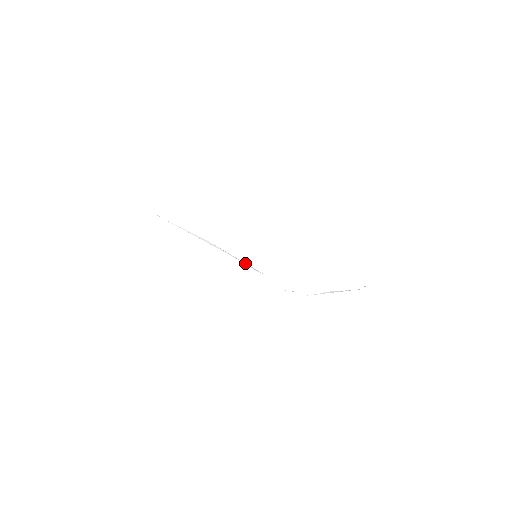
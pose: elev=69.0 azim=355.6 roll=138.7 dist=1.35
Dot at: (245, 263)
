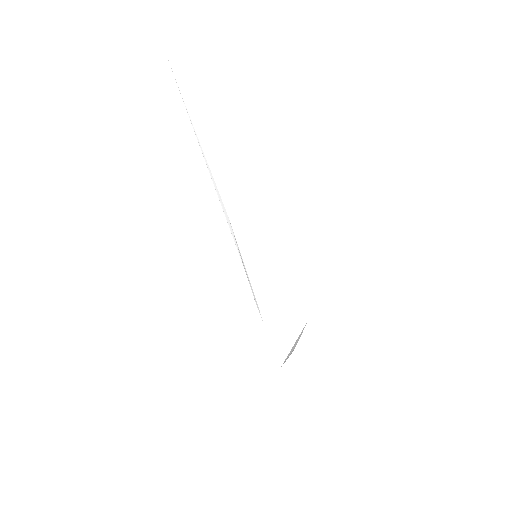
Dot at: (251, 286)
